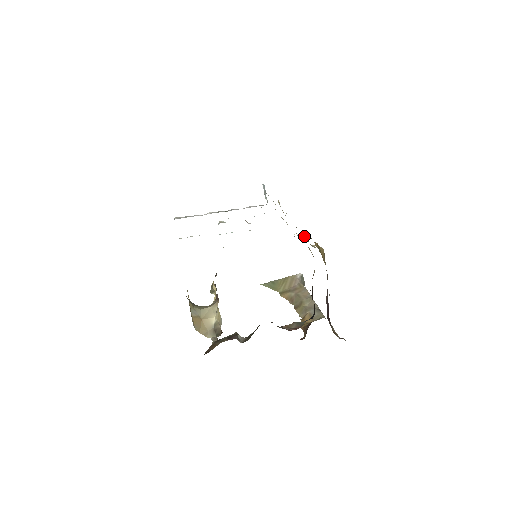
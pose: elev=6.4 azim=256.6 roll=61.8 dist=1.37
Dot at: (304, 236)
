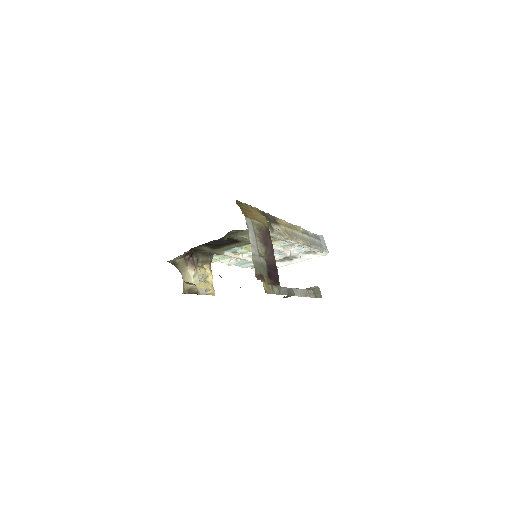
Dot at: occluded
